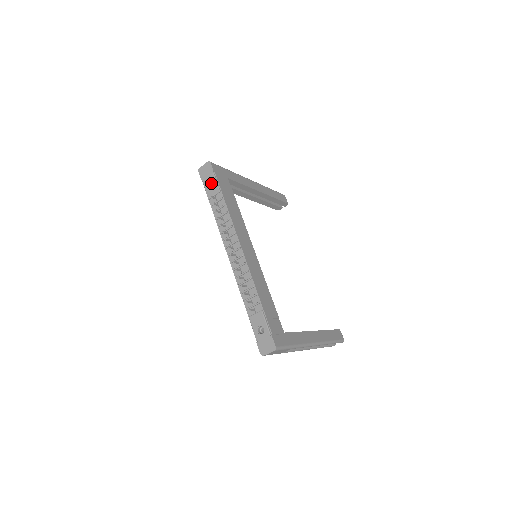
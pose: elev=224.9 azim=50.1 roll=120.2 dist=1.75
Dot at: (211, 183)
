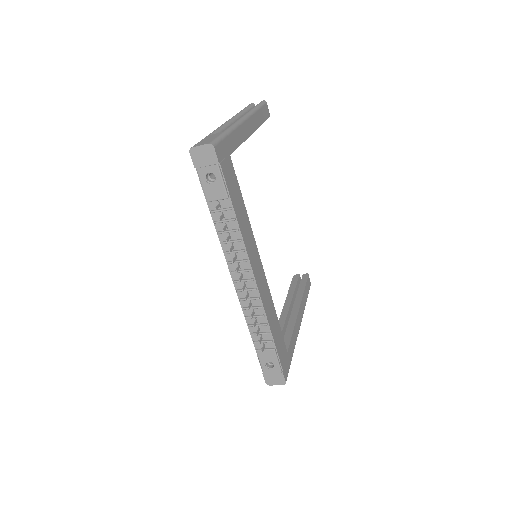
Dot at: (210, 173)
